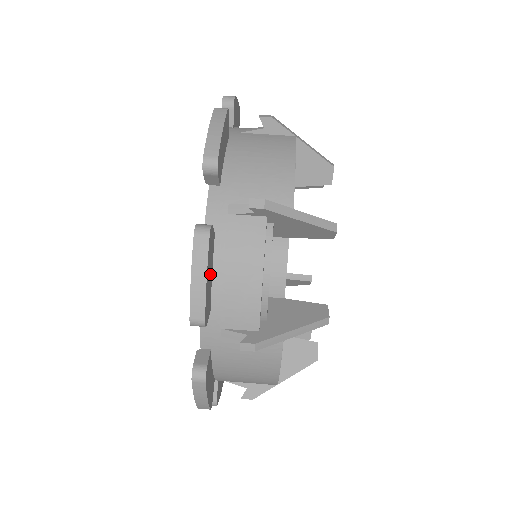
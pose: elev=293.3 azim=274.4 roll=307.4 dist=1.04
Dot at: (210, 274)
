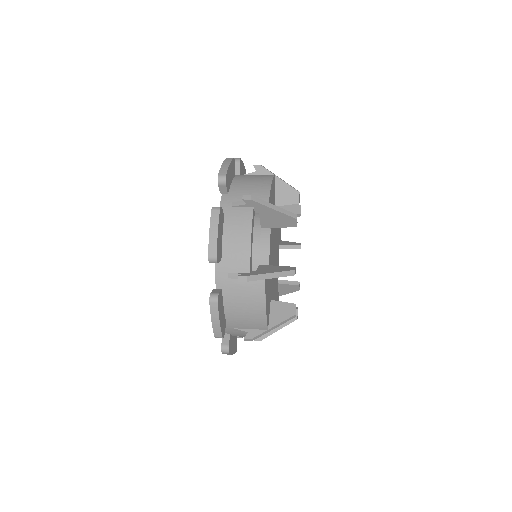
Dot at: occluded
